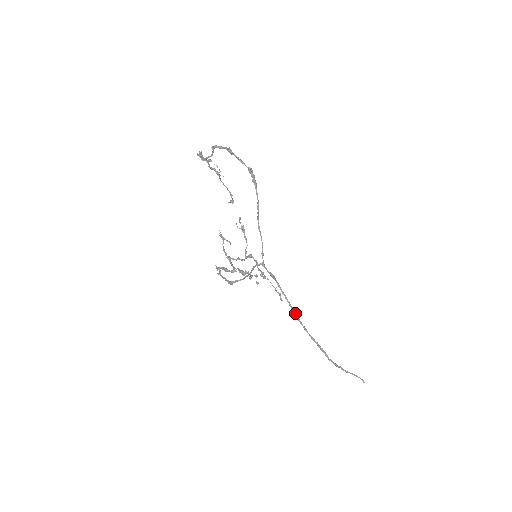
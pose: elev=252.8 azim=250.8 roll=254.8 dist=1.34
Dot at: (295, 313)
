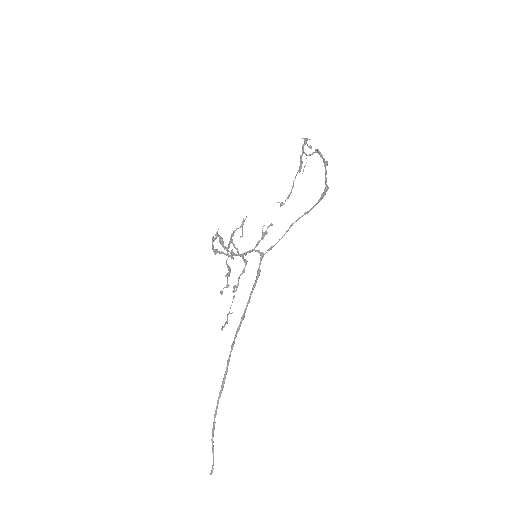
Dot at: (241, 321)
